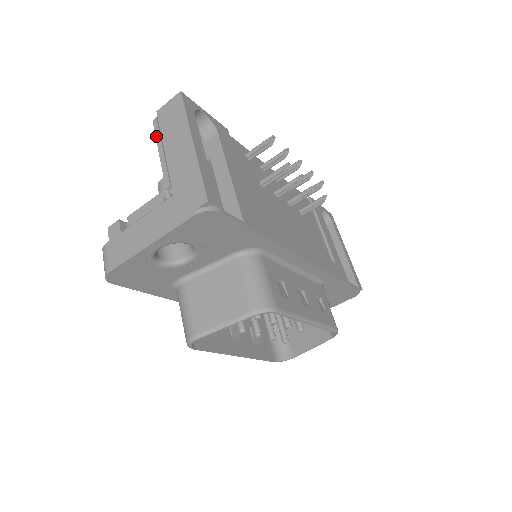
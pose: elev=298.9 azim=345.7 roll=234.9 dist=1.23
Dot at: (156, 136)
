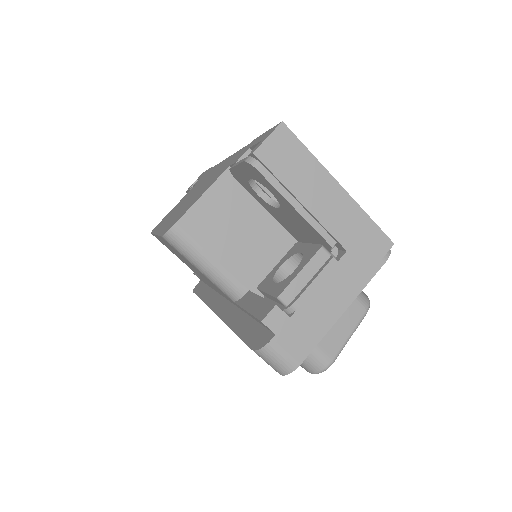
Dot at: (276, 188)
